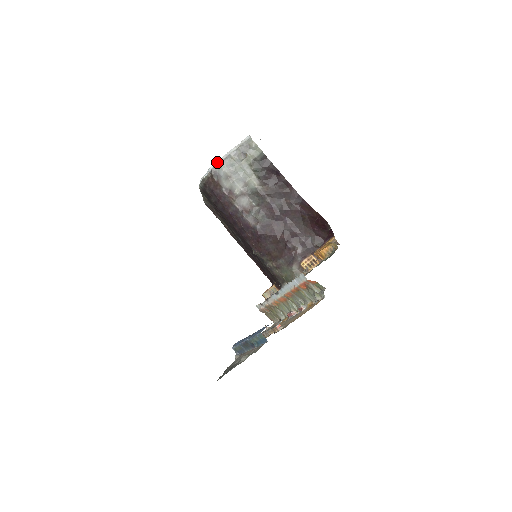
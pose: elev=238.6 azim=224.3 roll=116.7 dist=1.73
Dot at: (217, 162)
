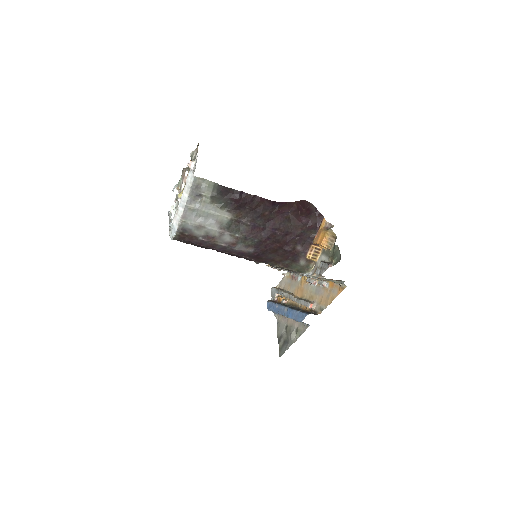
Dot at: (177, 218)
